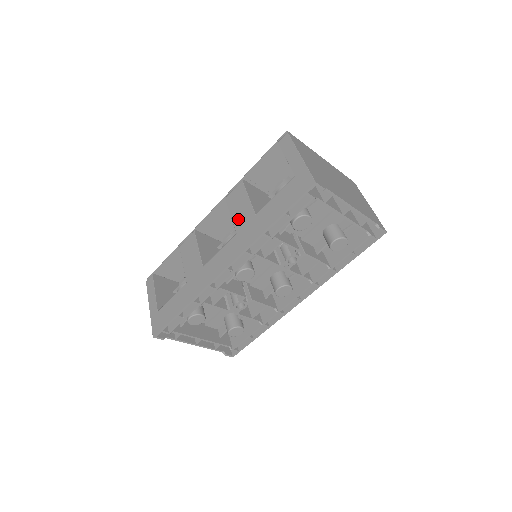
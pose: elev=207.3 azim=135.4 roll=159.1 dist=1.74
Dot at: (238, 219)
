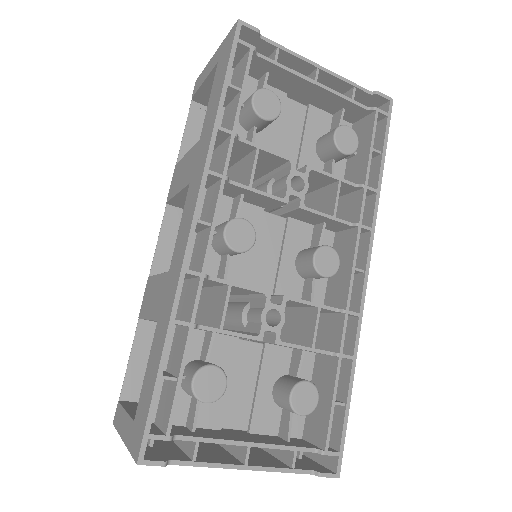
Dot at: (185, 177)
